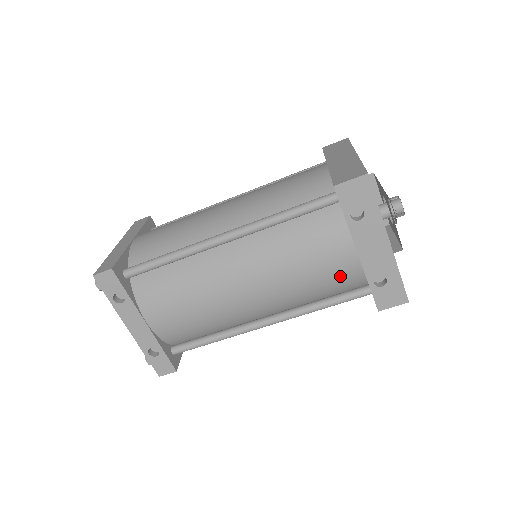
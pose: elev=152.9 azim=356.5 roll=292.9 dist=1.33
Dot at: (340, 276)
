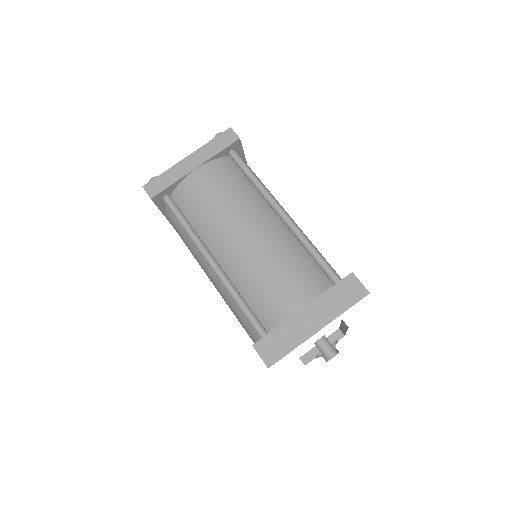
Dot at: occluded
